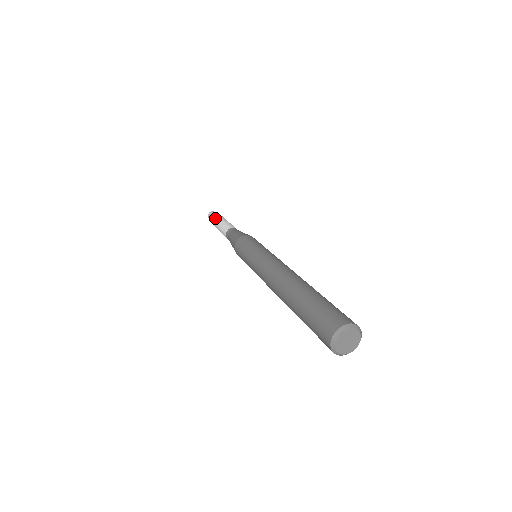
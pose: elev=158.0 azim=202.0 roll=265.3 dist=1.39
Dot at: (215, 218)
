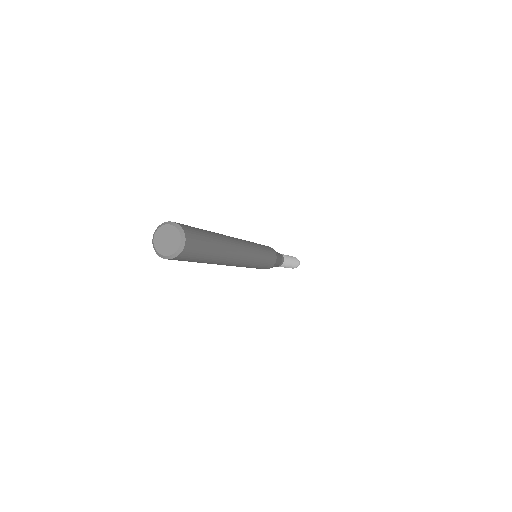
Dot at: occluded
